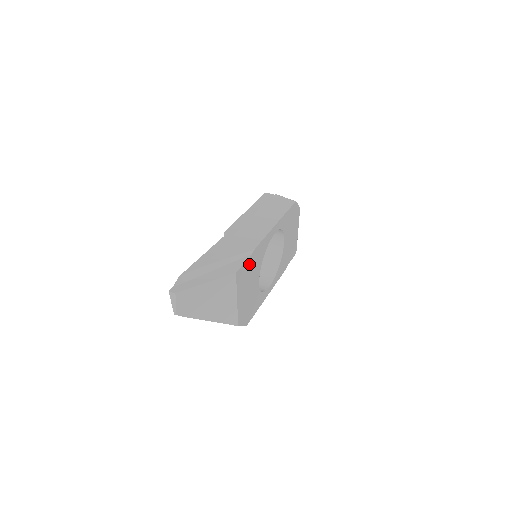
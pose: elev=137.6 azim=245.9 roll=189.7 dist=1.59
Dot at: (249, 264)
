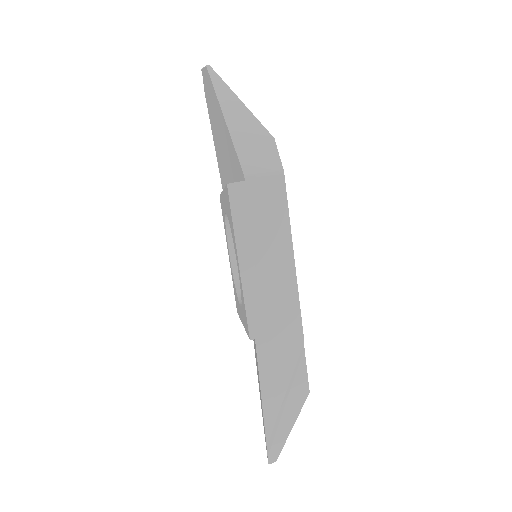
Dot at: occluded
